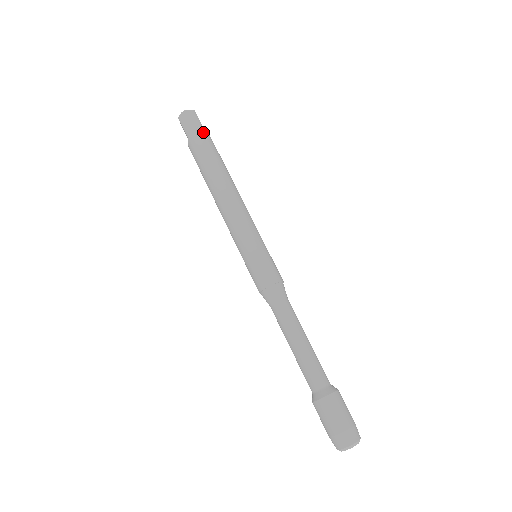
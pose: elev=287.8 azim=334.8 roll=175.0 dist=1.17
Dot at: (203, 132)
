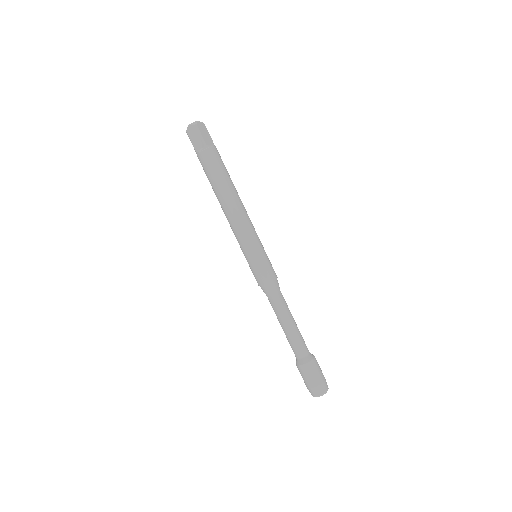
Dot at: (215, 146)
